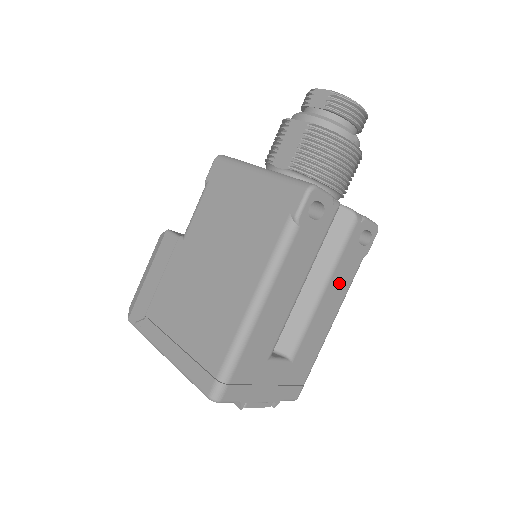
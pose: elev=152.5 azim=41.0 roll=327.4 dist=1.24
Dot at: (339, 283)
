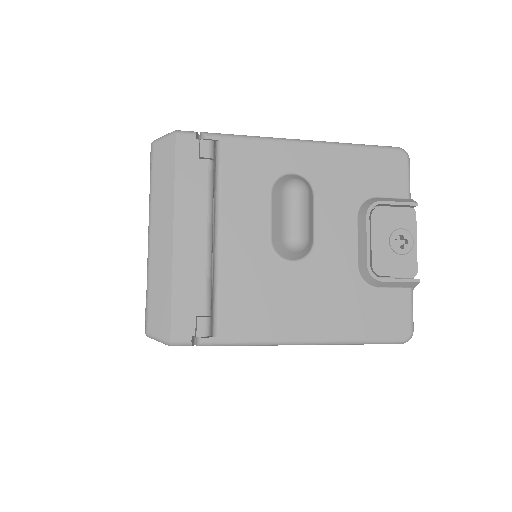
Dot at: occluded
